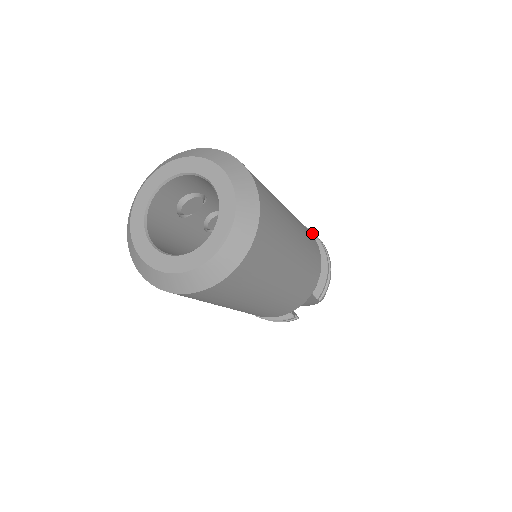
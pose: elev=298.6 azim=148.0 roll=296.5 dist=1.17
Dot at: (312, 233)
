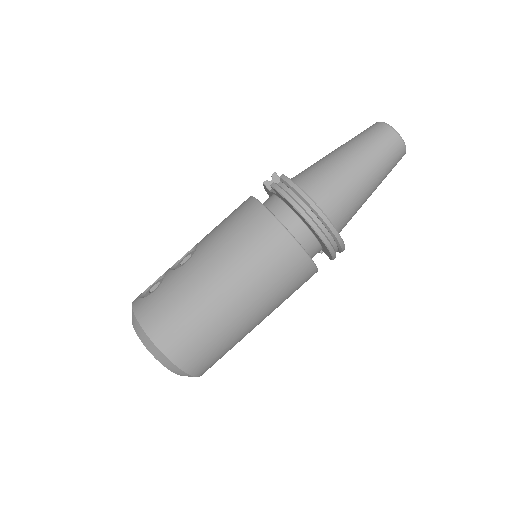
Dot at: (310, 227)
